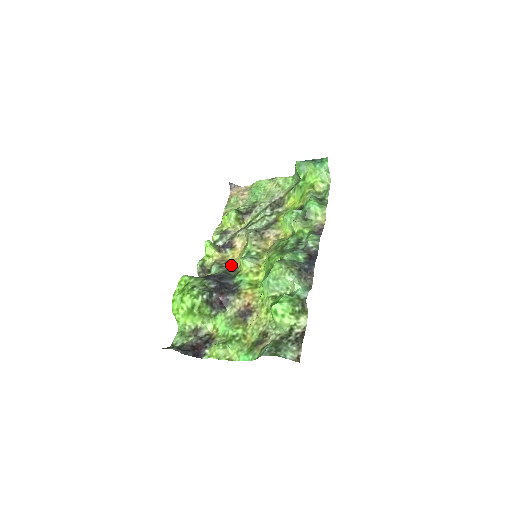
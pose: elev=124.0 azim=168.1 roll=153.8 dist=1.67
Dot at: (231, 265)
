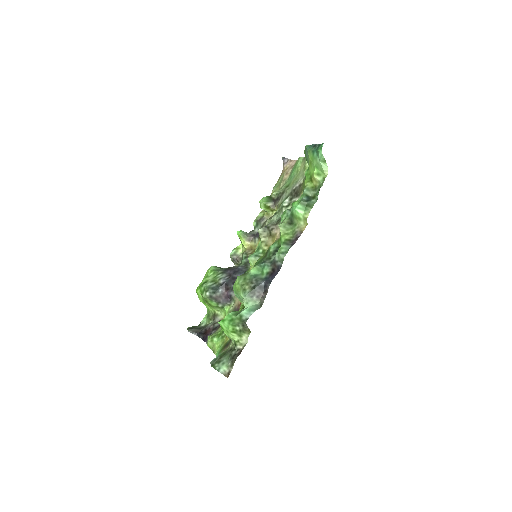
Dot at: occluded
